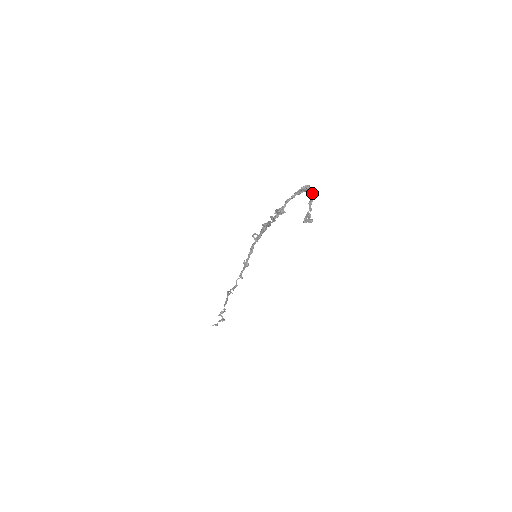
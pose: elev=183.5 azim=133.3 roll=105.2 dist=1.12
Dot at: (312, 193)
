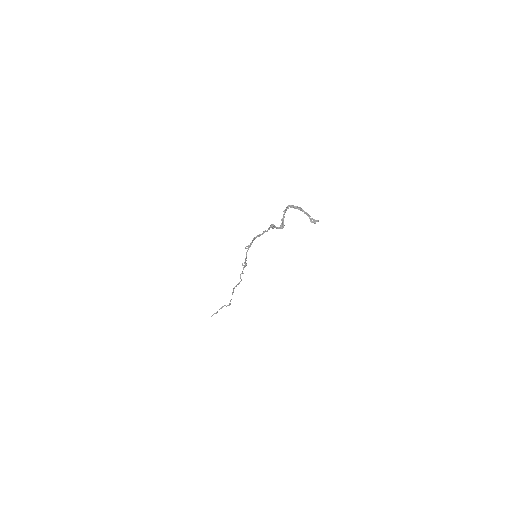
Dot at: (298, 208)
